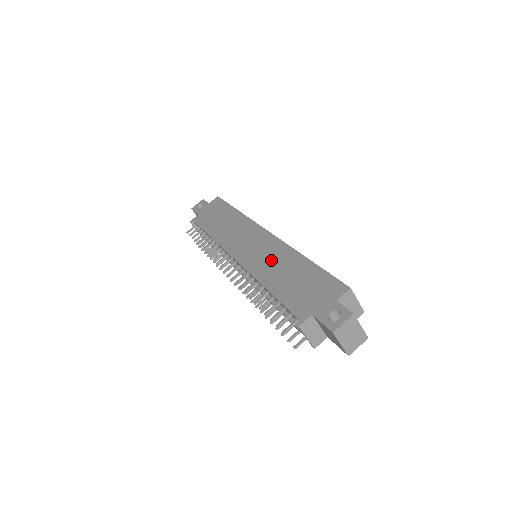
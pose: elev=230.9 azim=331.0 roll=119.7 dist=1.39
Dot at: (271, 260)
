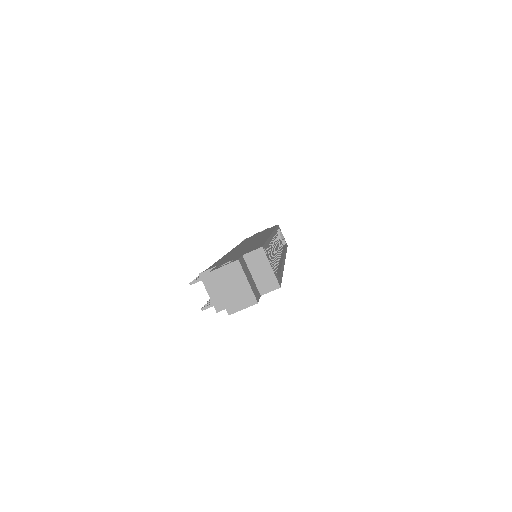
Dot at: (247, 245)
